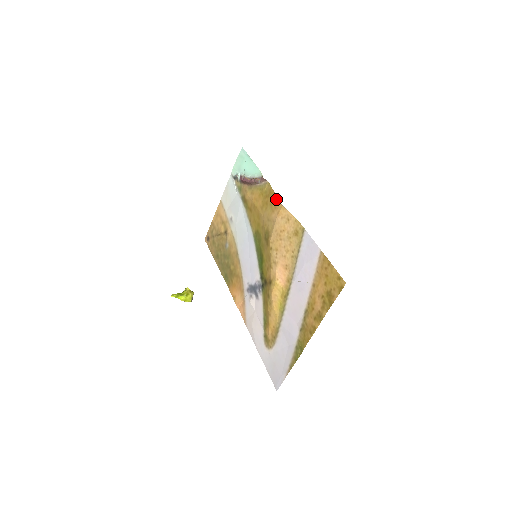
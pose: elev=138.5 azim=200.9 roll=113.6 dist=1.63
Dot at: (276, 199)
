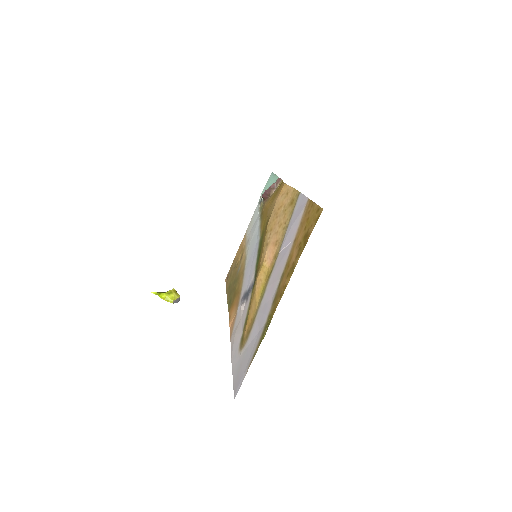
Dot at: (282, 183)
